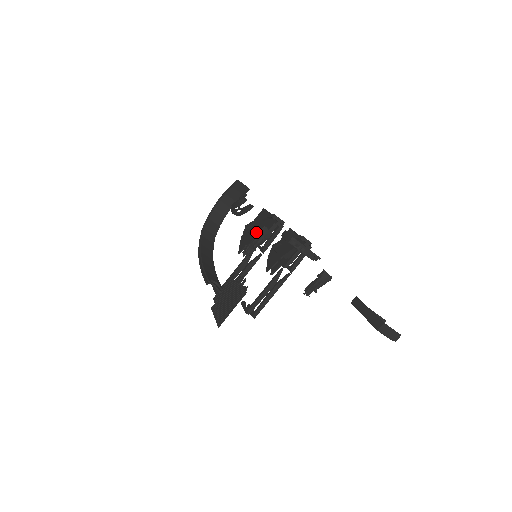
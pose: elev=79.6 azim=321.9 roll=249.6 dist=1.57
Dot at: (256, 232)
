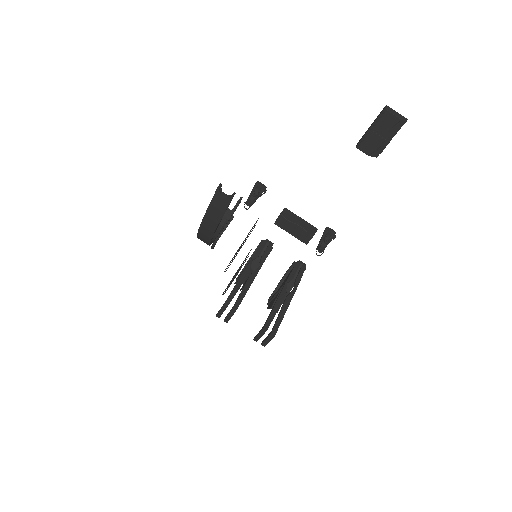
Dot at: occluded
